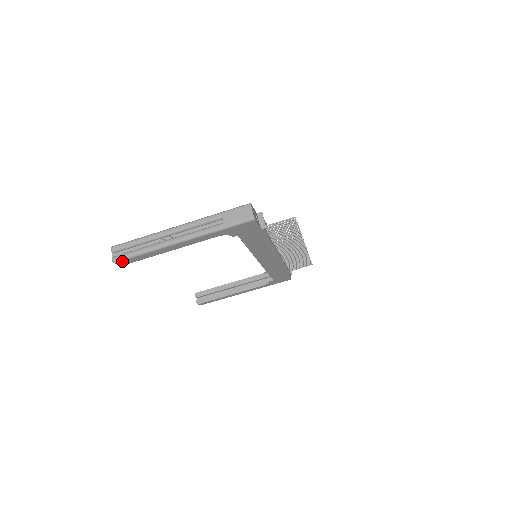
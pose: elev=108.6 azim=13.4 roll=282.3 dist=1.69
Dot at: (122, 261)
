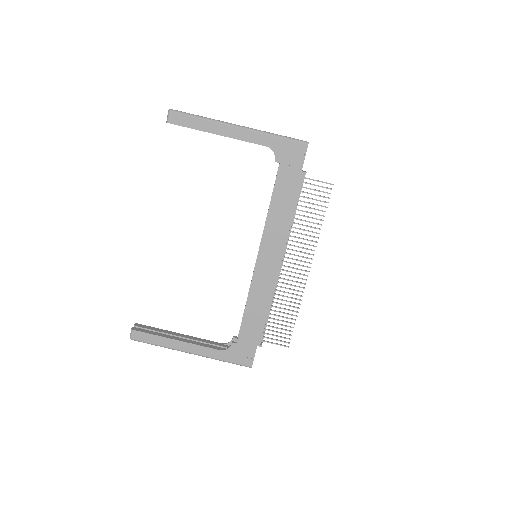
Dot at: (177, 114)
